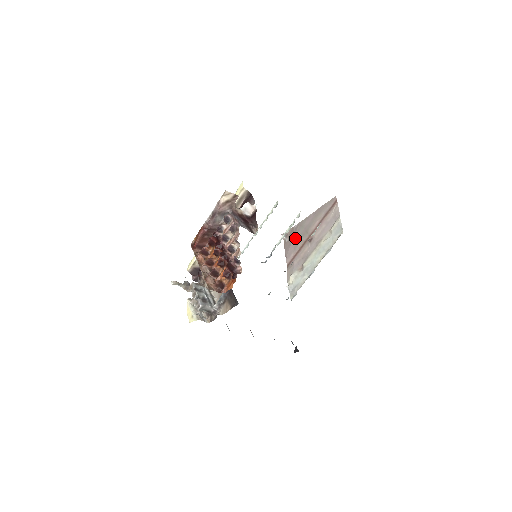
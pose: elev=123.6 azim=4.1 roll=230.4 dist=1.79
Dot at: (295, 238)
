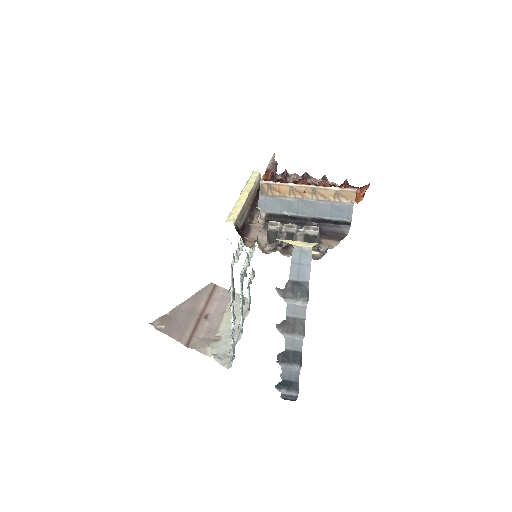
Dot at: (178, 321)
